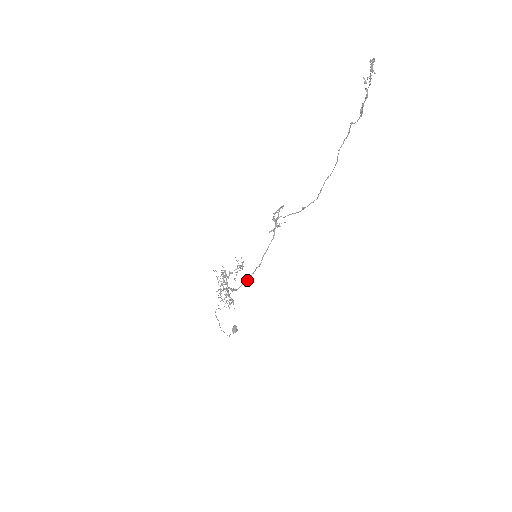
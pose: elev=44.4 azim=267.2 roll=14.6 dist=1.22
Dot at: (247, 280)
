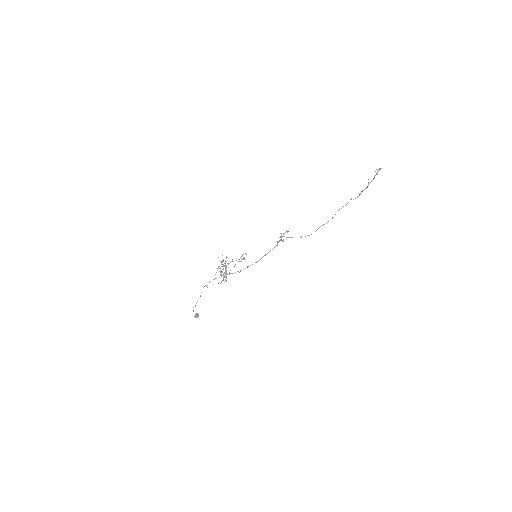
Dot at: occluded
